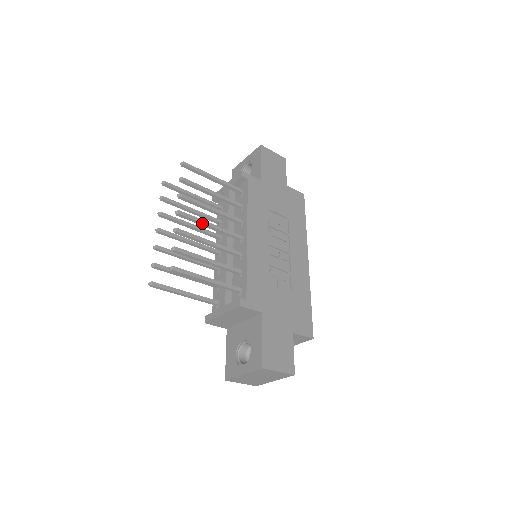
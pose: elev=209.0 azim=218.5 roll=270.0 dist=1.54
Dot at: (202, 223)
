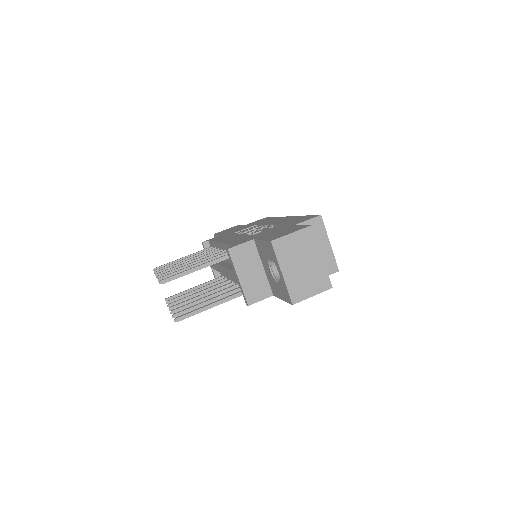
Dot at: (180, 265)
